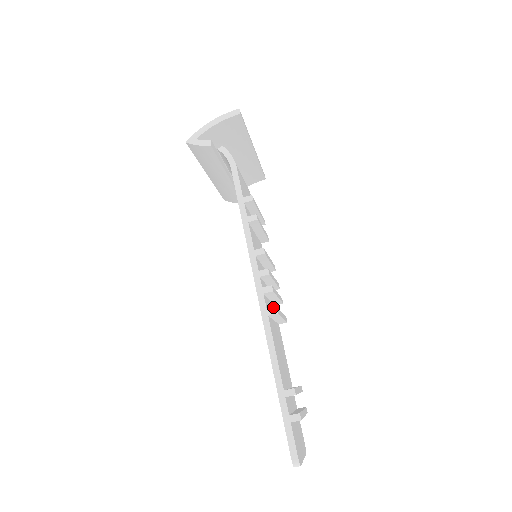
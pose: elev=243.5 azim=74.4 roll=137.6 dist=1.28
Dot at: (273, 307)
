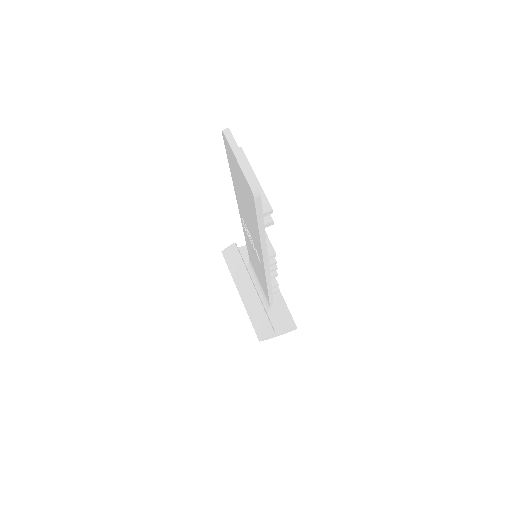
Dot at: occluded
